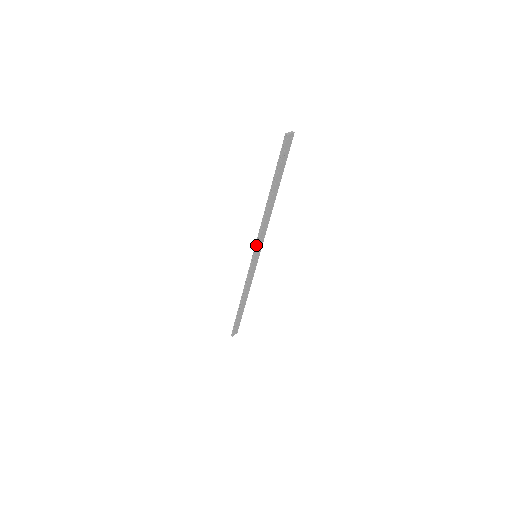
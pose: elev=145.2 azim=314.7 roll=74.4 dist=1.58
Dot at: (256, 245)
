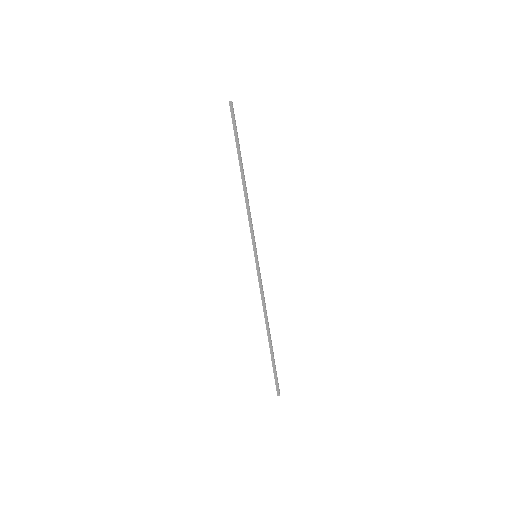
Dot at: (252, 238)
